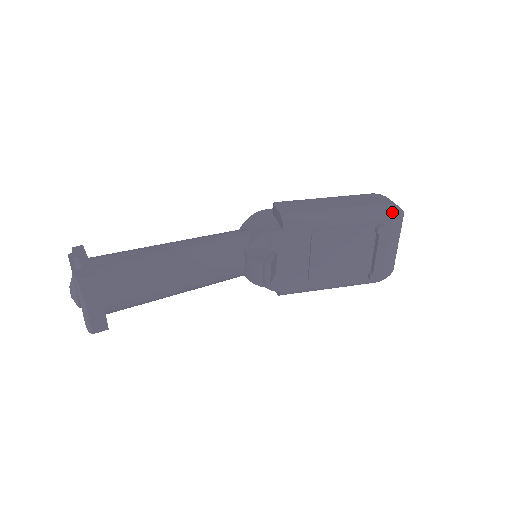
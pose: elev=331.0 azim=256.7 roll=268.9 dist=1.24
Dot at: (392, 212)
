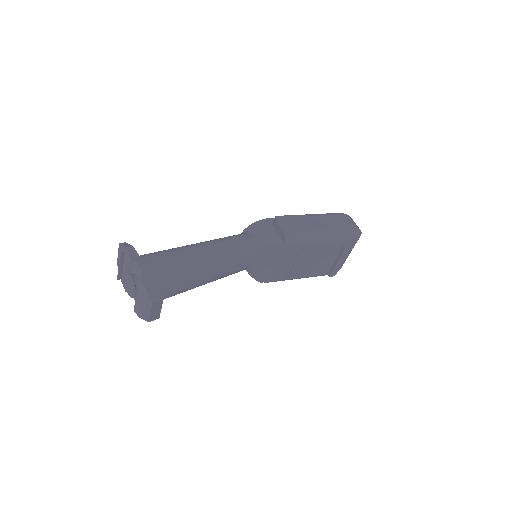
Dot at: (356, 235)
